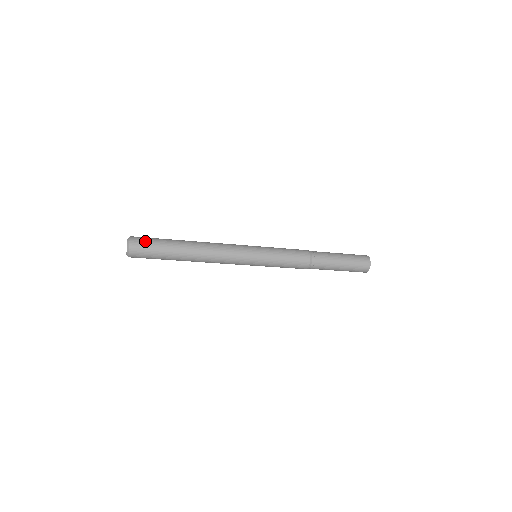
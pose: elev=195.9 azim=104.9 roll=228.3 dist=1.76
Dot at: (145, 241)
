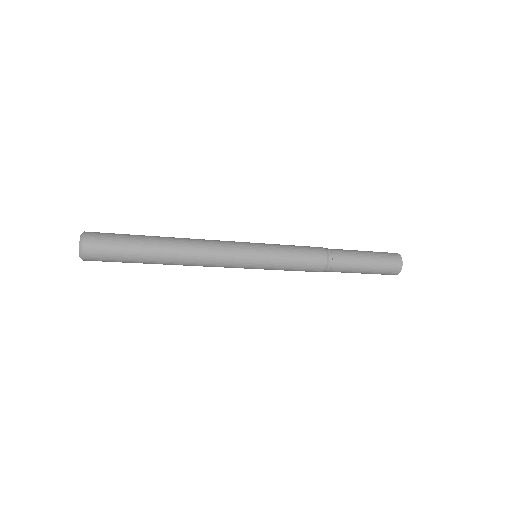
Dot at: (105, 235)
